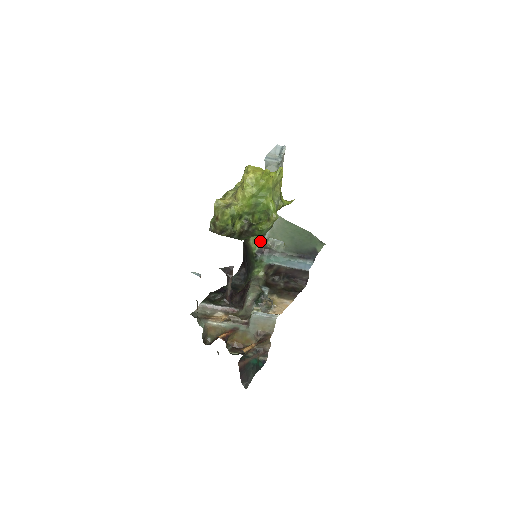
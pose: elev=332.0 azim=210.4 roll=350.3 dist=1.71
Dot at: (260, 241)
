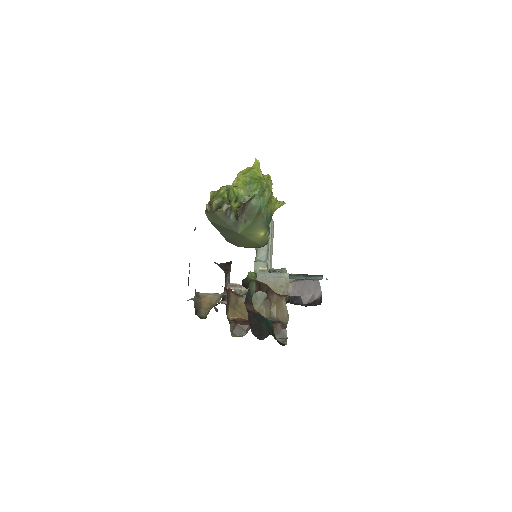
Dot at: occluded
